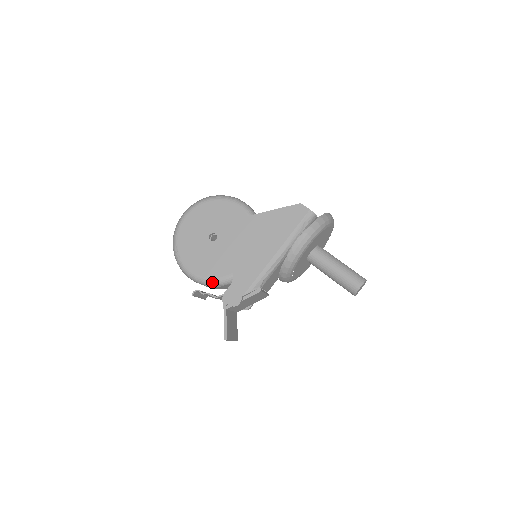
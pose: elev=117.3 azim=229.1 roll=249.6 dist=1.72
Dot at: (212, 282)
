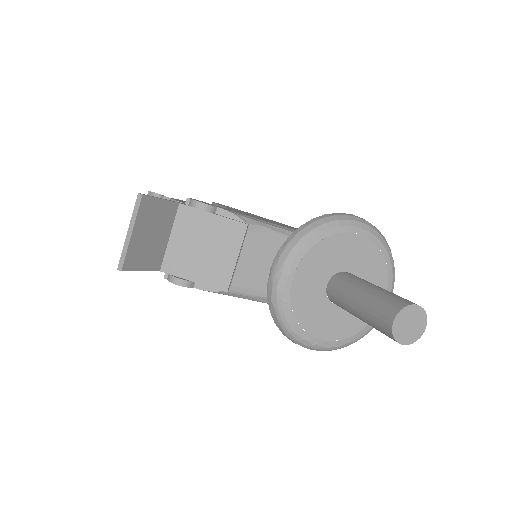
Dot at: occluded
